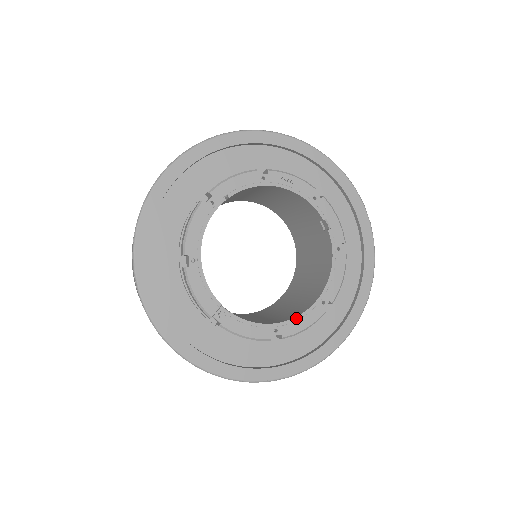
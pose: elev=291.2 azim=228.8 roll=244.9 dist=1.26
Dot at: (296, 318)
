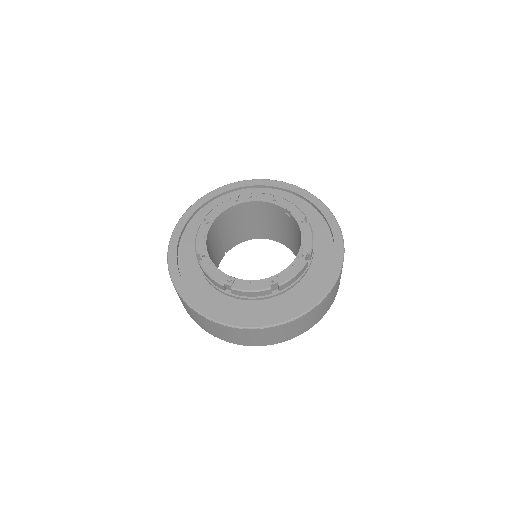
Dot at: (285, 270)
